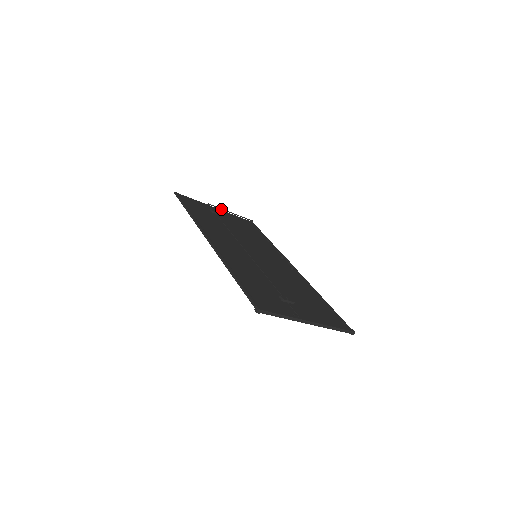
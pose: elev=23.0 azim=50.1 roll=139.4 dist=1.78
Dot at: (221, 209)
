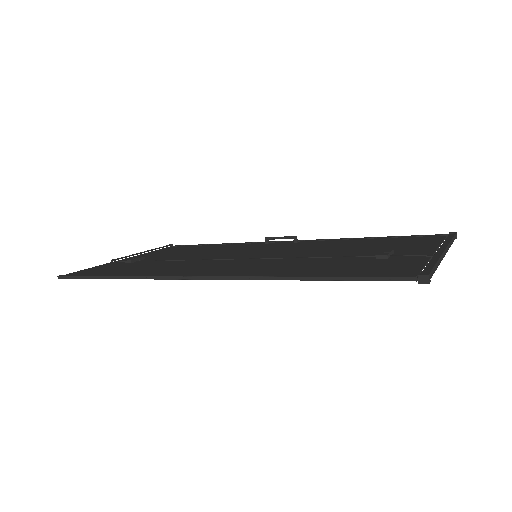
Dot at: occluded
